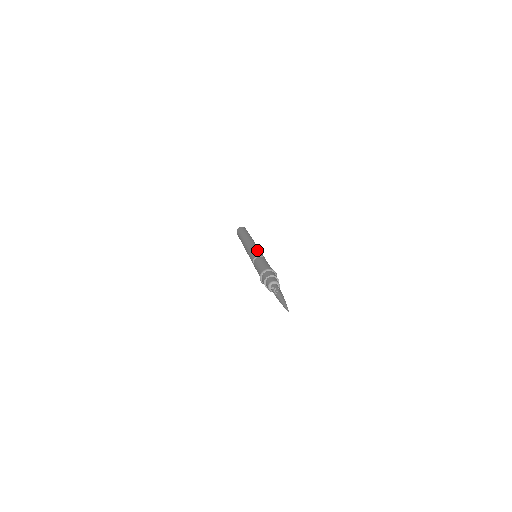
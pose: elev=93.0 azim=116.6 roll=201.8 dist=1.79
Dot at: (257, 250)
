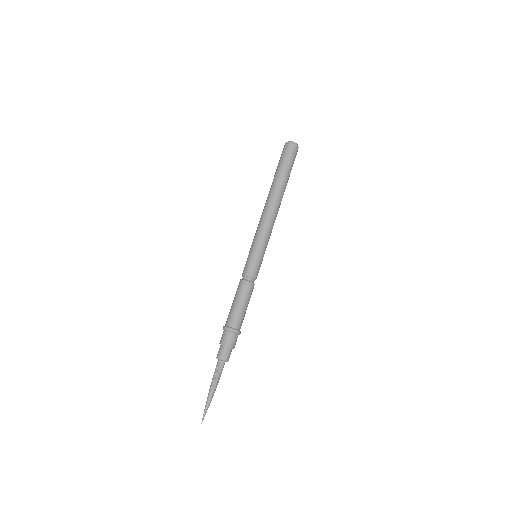
Dot at: (260, 258)
